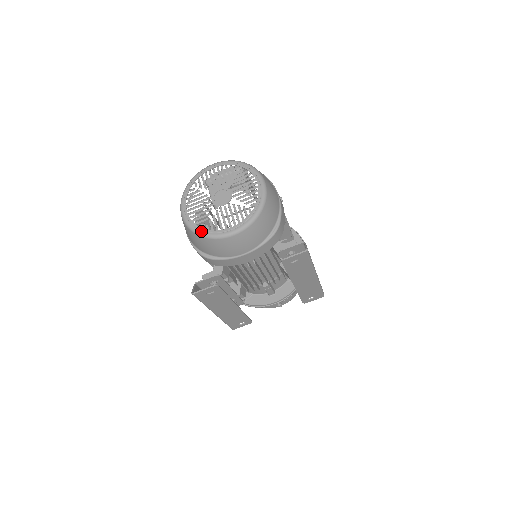
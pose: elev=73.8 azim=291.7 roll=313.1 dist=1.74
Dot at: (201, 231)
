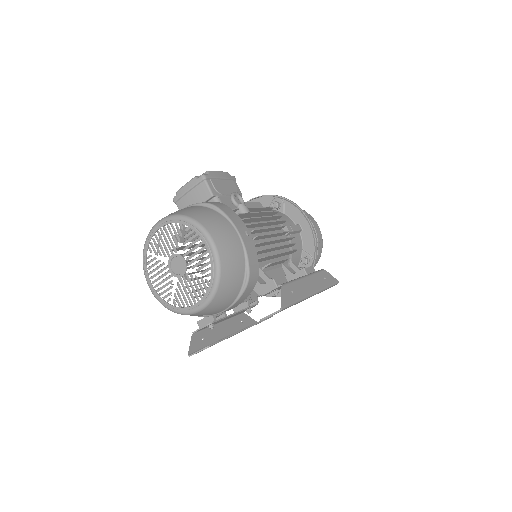
Dot at: (170, 308)
